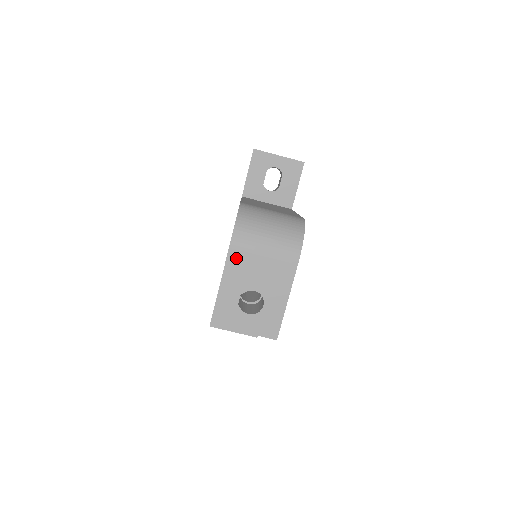
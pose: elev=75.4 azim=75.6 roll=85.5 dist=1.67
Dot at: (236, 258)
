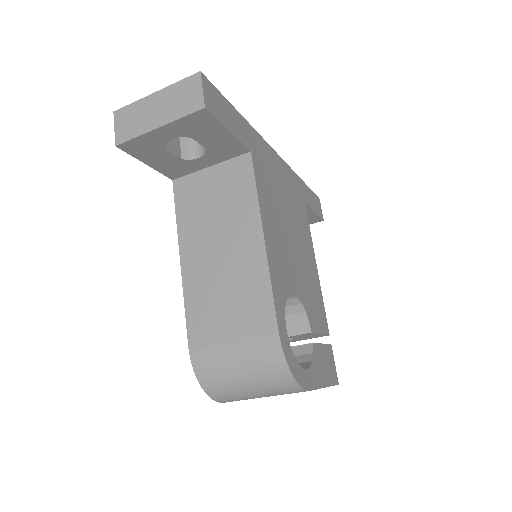
Dot at: occluded
